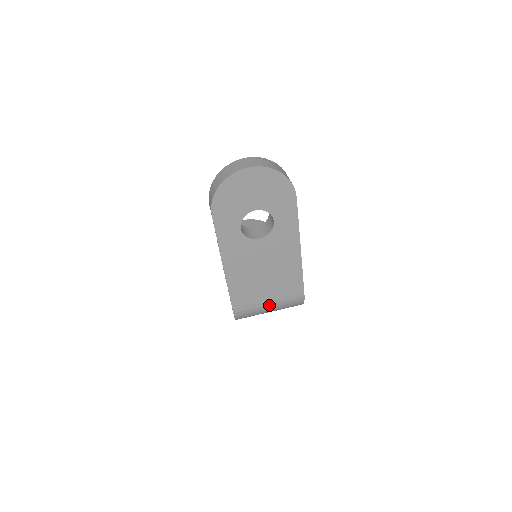
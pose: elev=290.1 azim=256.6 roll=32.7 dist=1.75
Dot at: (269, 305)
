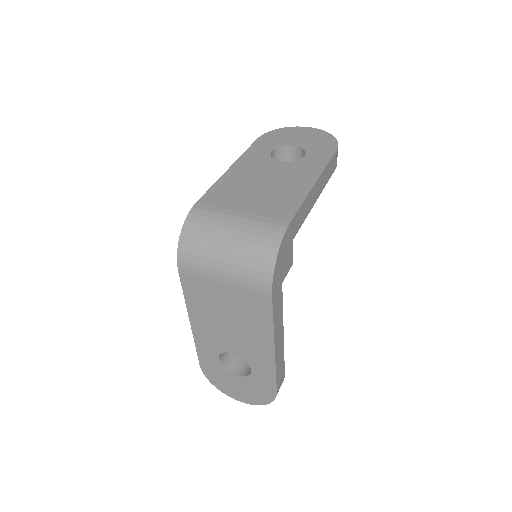
Dot at: (238, 218)
